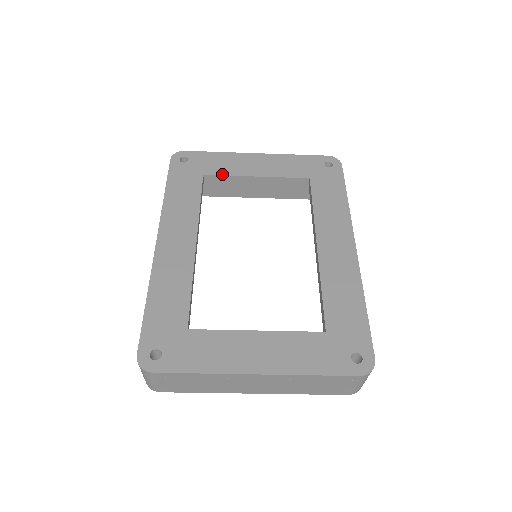
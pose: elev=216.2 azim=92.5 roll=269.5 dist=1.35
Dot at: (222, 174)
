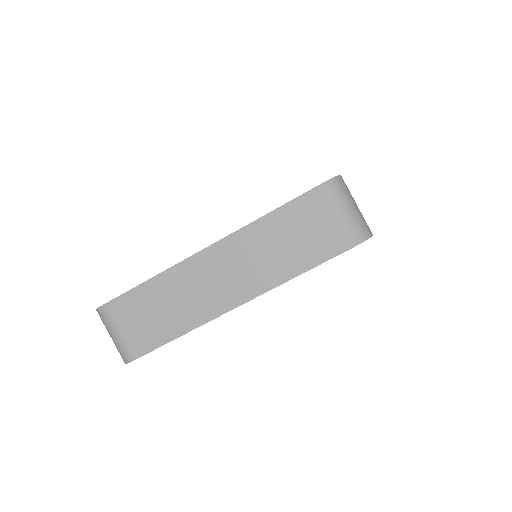
Dot at: occluded
